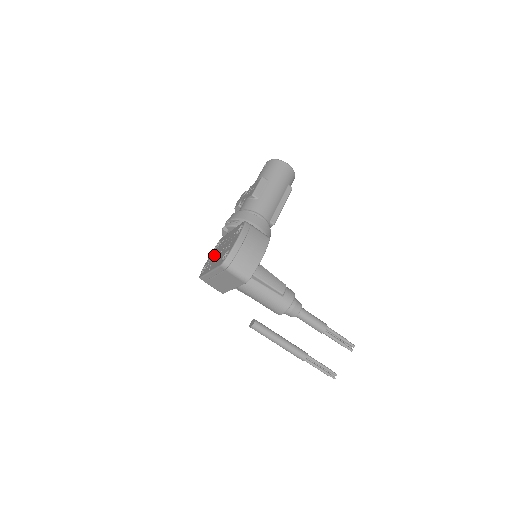
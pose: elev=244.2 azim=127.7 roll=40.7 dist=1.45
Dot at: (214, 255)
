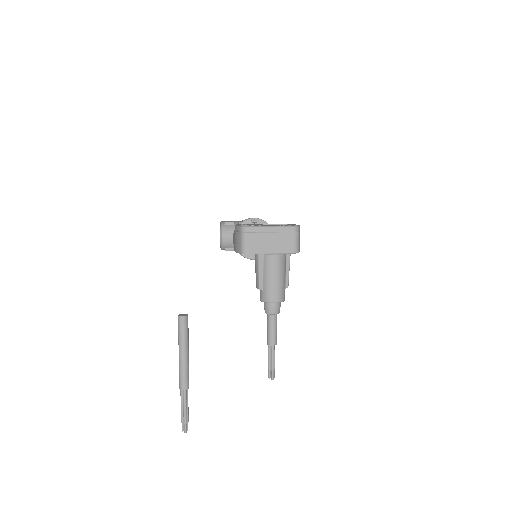
Dot at: occluded
